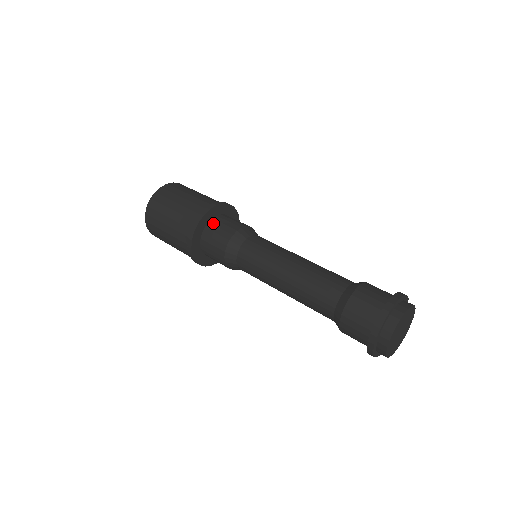
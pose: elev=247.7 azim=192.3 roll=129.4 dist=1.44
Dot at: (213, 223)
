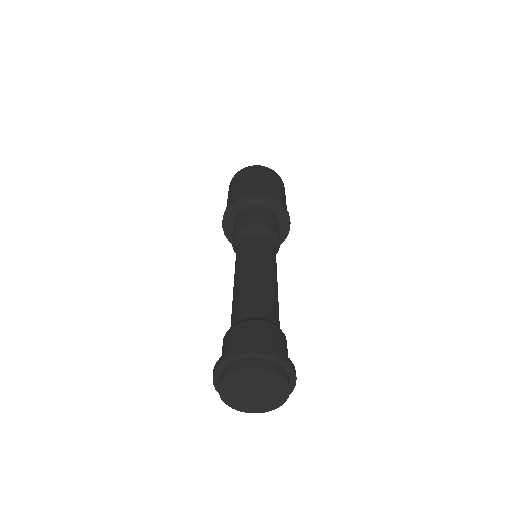
Dot at: (234, 223)
